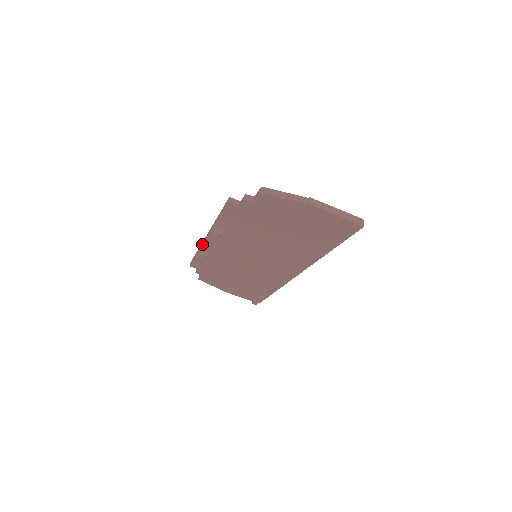
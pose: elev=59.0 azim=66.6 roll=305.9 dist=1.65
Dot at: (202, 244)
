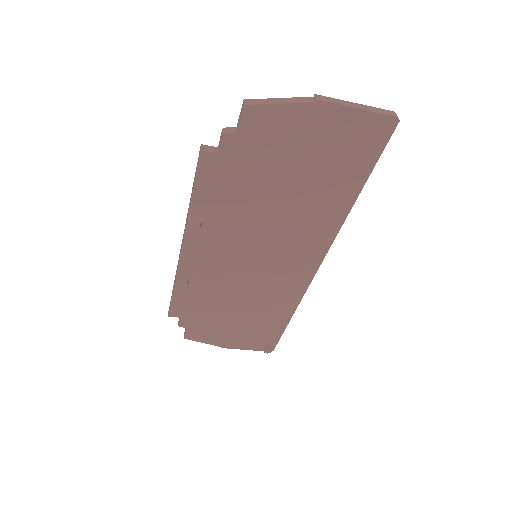
Dot at: (178, 261)
